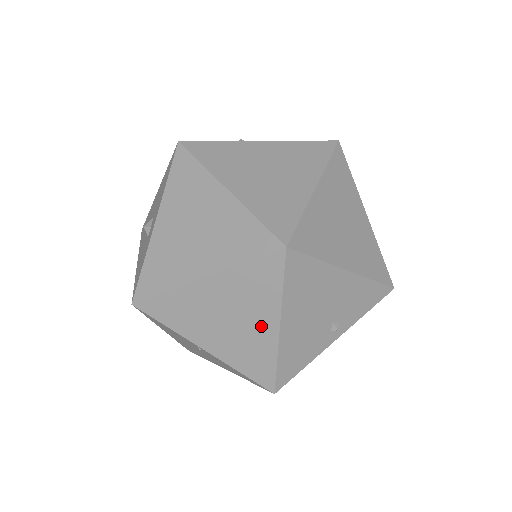
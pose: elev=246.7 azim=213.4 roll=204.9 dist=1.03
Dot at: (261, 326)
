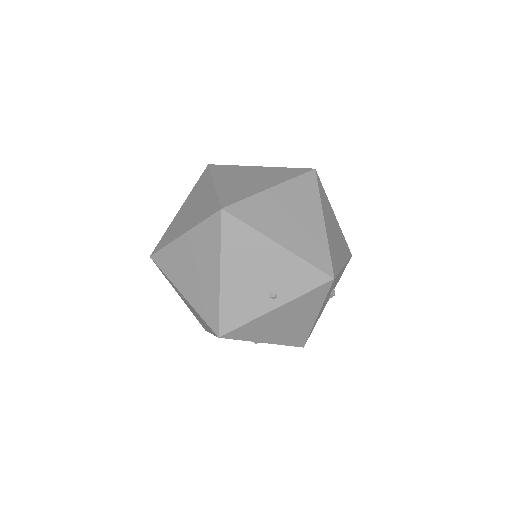
Dot at: (210, 273)
